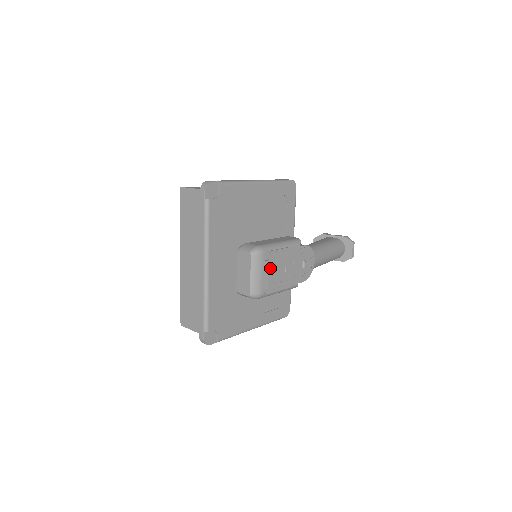
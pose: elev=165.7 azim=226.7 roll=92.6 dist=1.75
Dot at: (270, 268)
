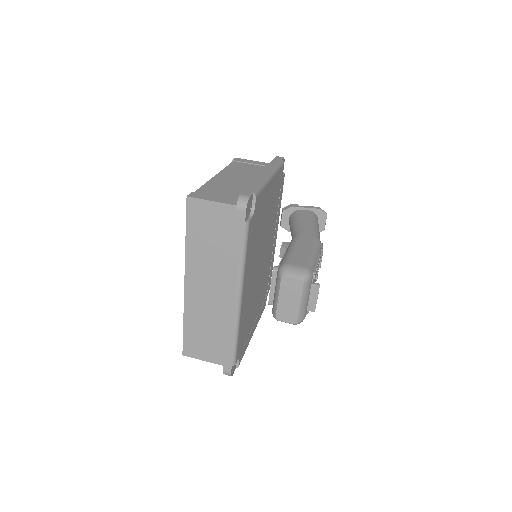
Dot at: occluded
